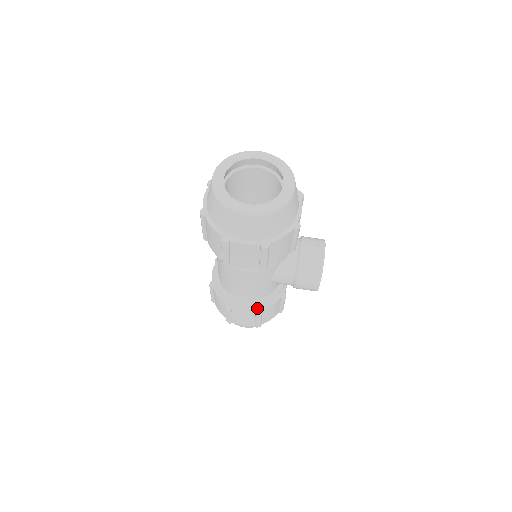
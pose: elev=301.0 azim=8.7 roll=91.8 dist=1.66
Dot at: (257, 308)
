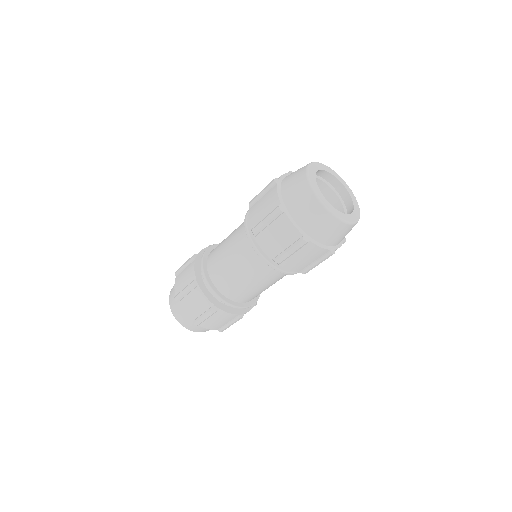
Dot at: occluded
